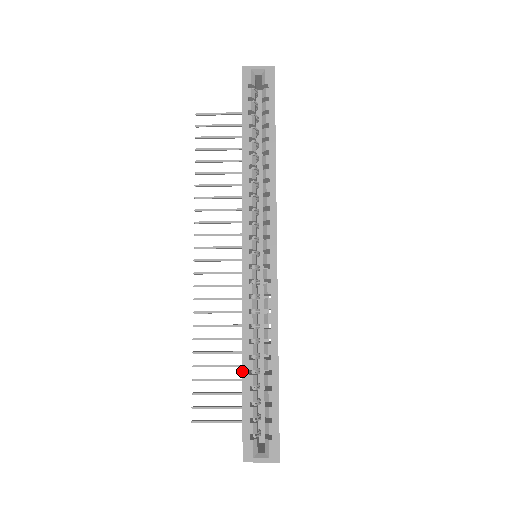
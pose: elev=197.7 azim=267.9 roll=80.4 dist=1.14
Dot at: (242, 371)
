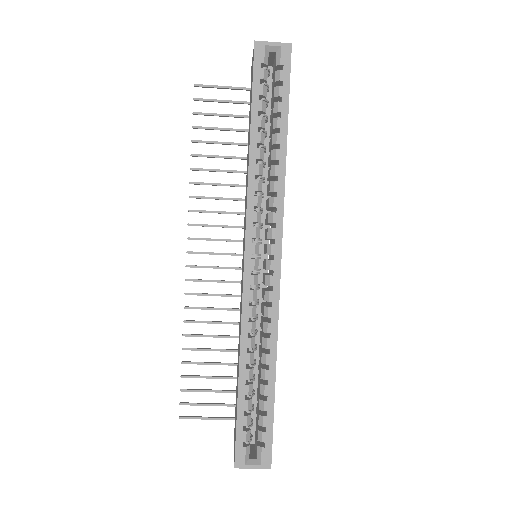
Dot at: (238, 380)
